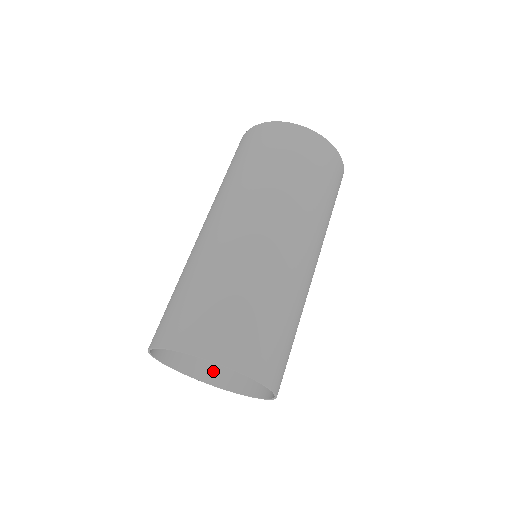
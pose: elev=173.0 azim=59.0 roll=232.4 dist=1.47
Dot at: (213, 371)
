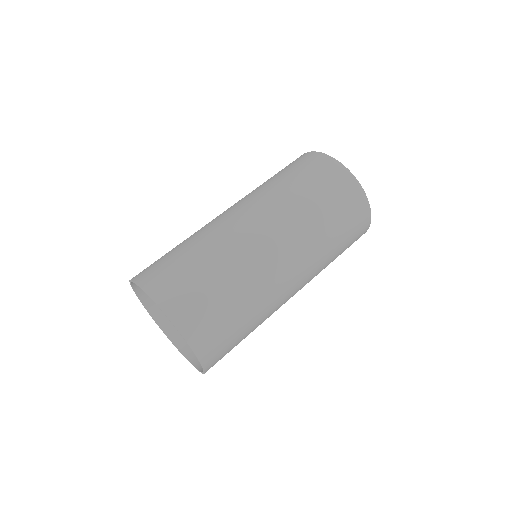
Dot at: occluded
